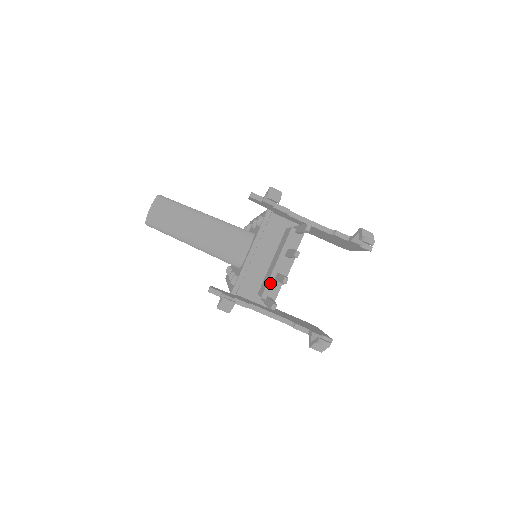
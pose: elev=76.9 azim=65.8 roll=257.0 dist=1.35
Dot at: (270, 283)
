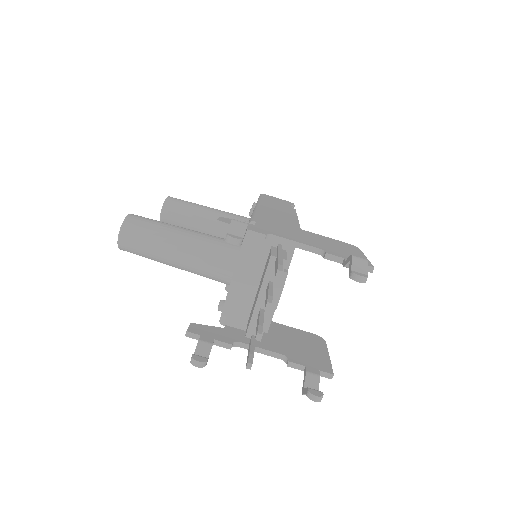
Dot at: (253, 320)
